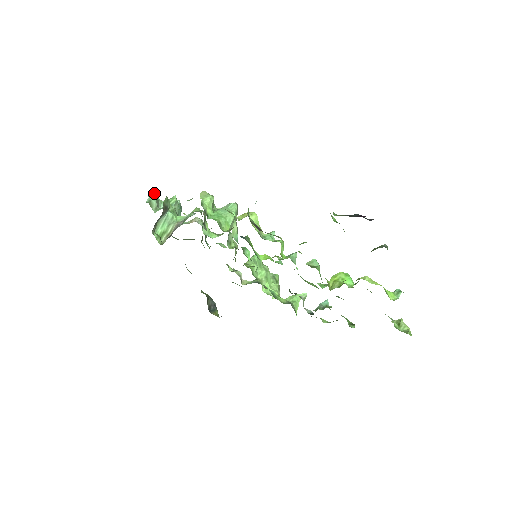
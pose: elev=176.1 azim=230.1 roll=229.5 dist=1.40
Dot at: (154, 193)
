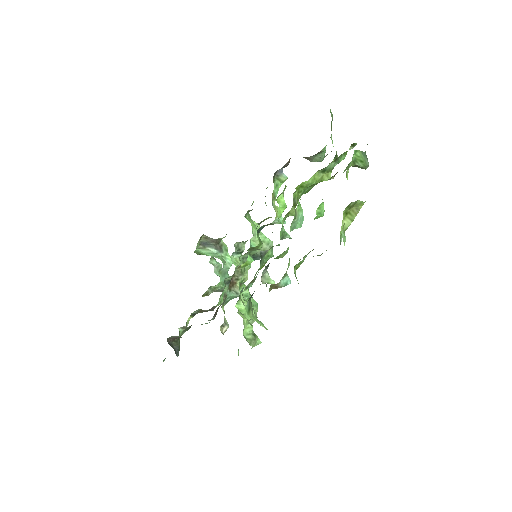
Dot at: (221, 264)
